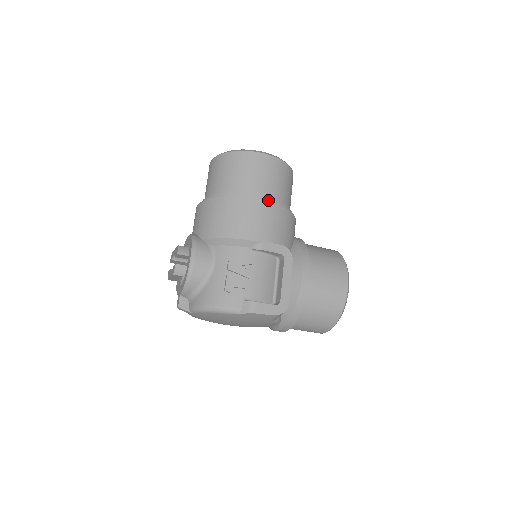
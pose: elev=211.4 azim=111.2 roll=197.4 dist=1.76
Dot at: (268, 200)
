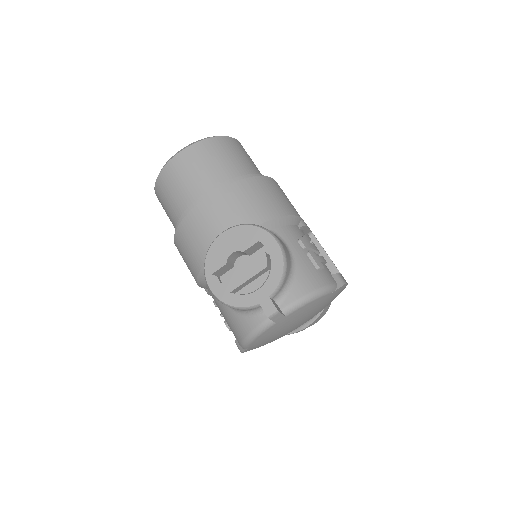
Dot at: occluded
